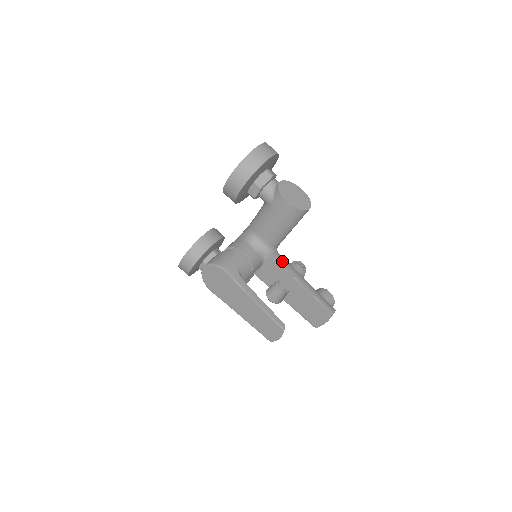
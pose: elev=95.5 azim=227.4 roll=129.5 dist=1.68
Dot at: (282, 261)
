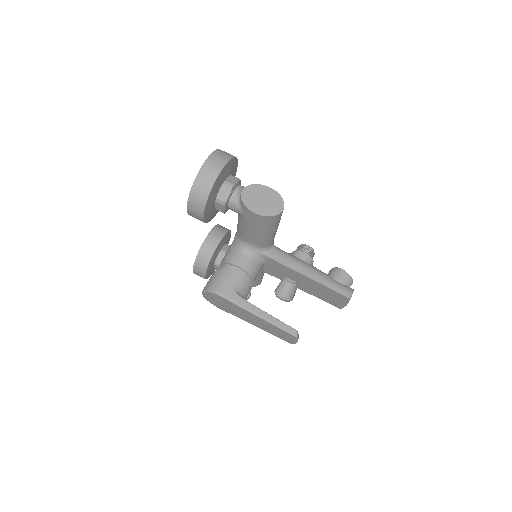
Dot at: (281, 258)
